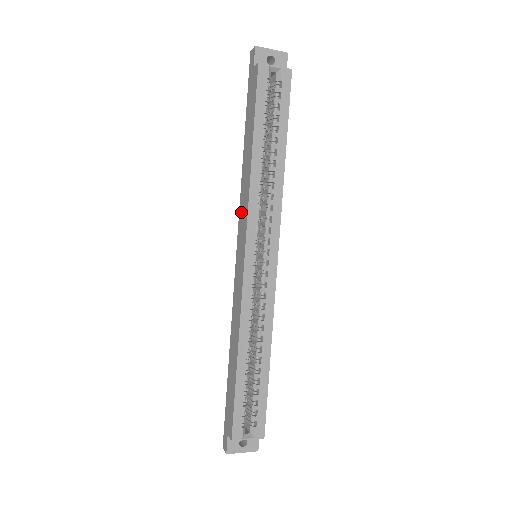
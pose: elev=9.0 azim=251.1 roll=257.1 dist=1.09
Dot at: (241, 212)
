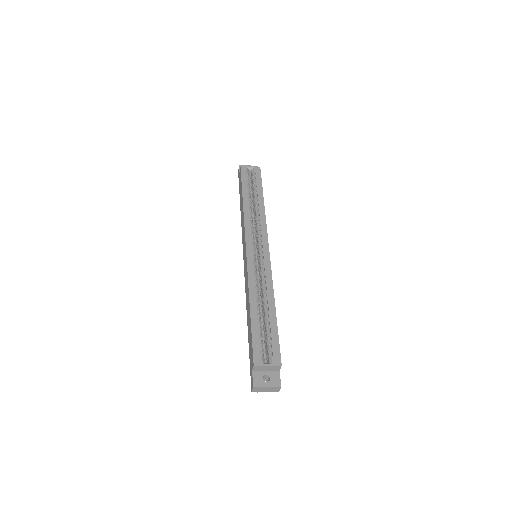
Dot at: occluded
